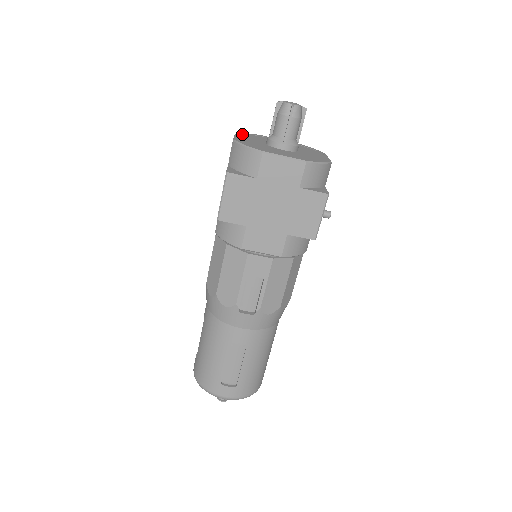
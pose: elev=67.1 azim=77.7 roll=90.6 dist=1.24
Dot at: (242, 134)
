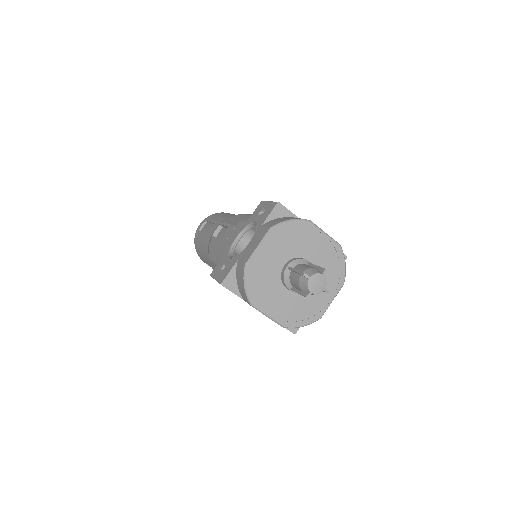
Dot at: (278, 230)
